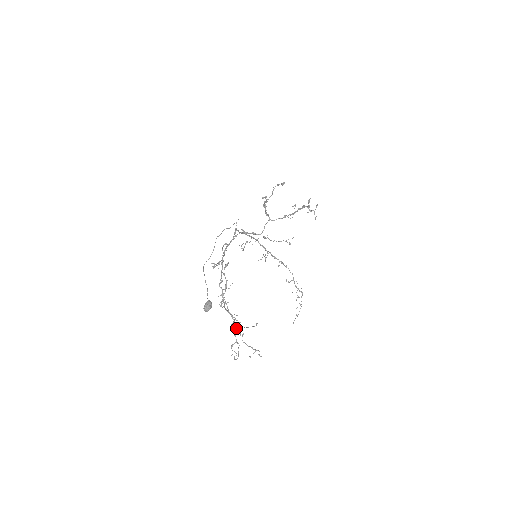
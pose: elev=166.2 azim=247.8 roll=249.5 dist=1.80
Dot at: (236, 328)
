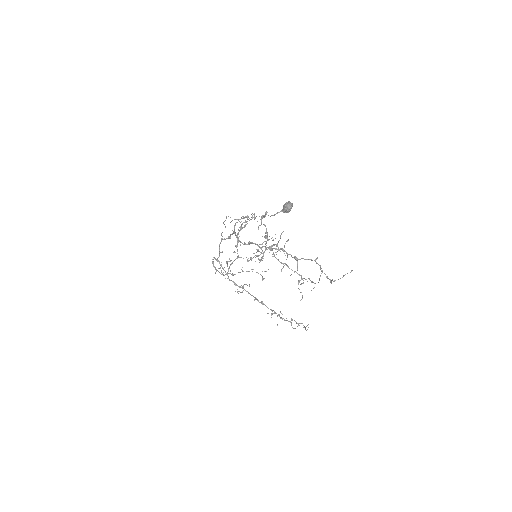
Dot at: (302, 258)
